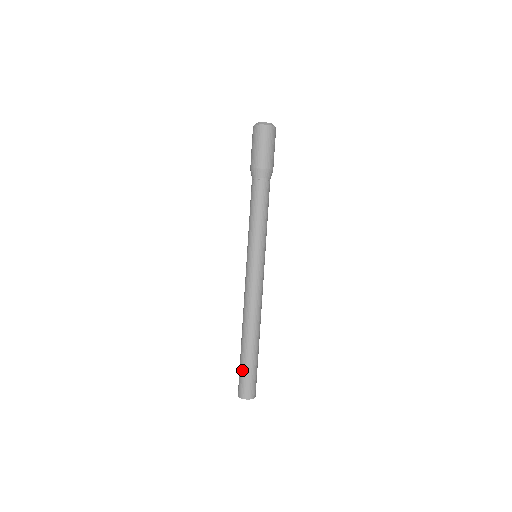
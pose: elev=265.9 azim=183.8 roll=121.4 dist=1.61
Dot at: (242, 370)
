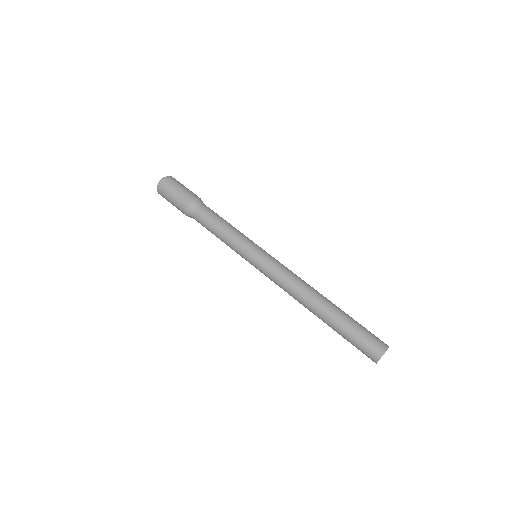
Dot at: (354, 333)
